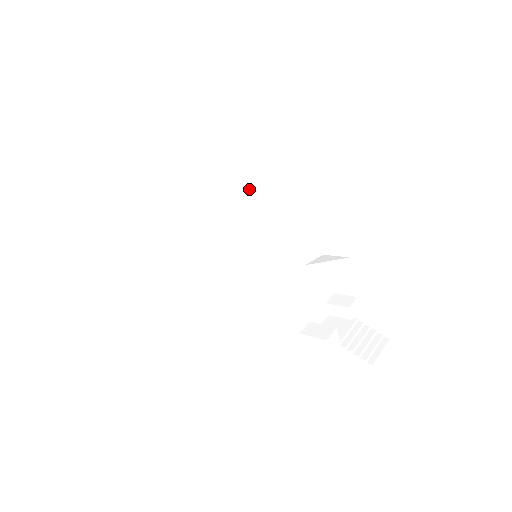
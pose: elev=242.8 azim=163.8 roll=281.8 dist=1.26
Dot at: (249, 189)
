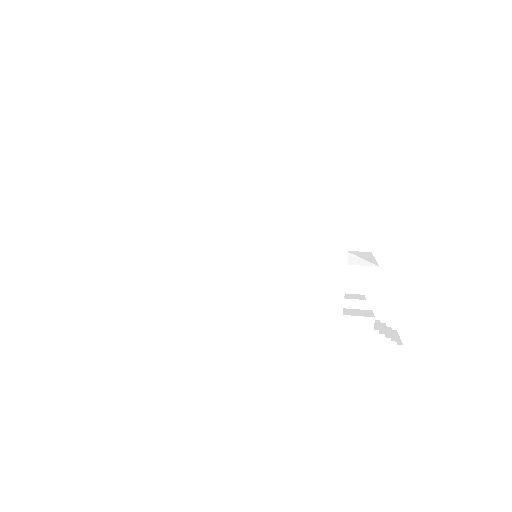
Dot at: (298, 174)
